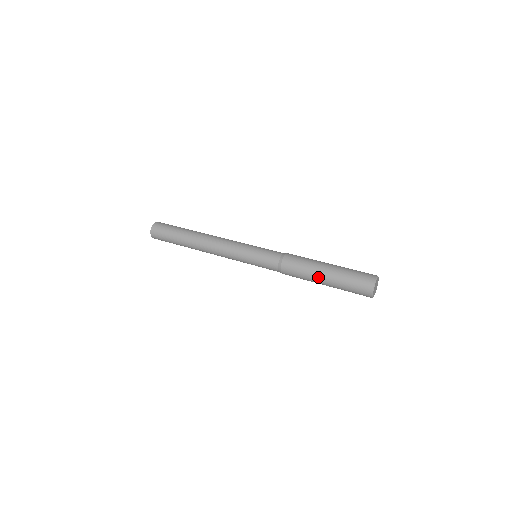
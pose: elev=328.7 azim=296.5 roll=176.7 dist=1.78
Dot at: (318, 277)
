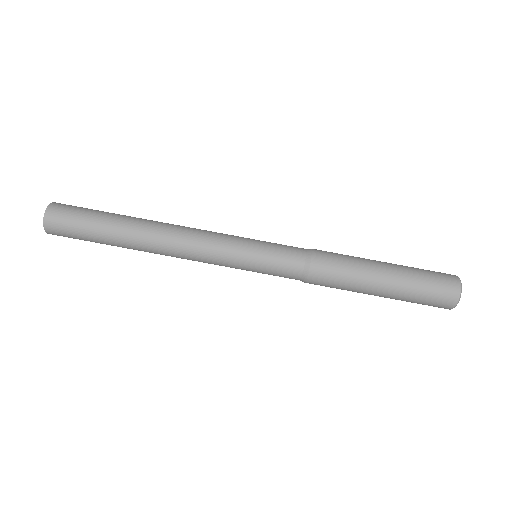
Dot at: (368, 294)
